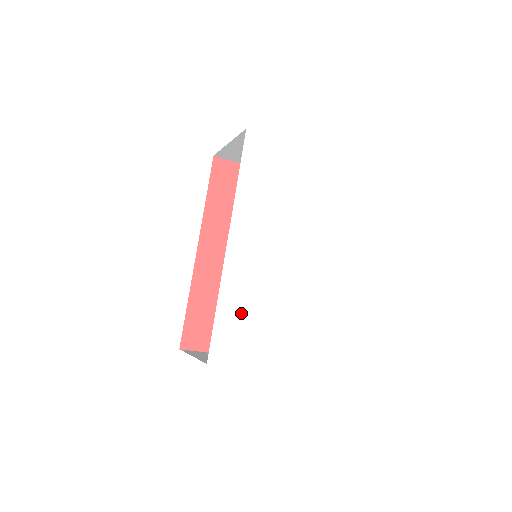
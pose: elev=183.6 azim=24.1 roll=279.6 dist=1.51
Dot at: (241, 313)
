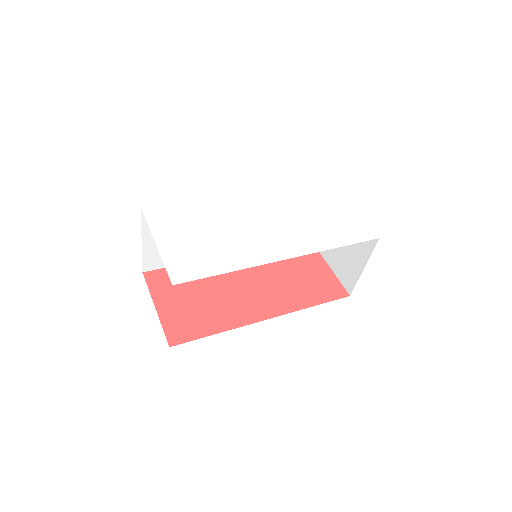
Dot at: (197, 216)
